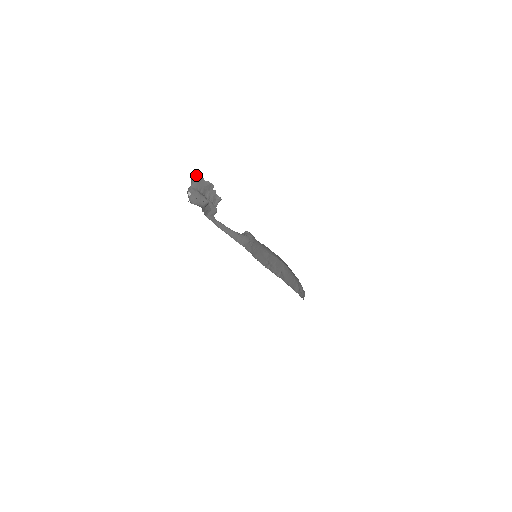
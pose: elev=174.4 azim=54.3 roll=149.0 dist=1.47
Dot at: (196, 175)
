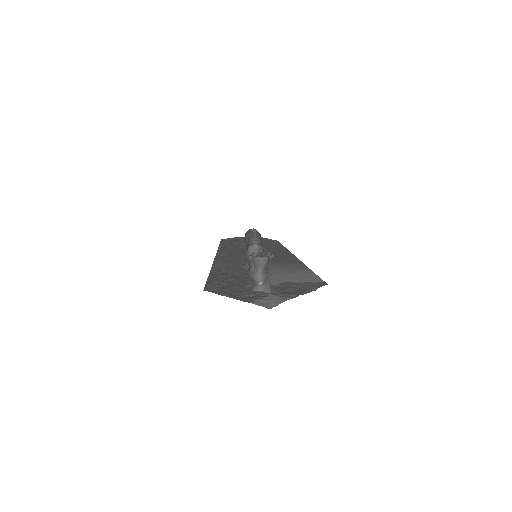
Dot at: (265, 260)
